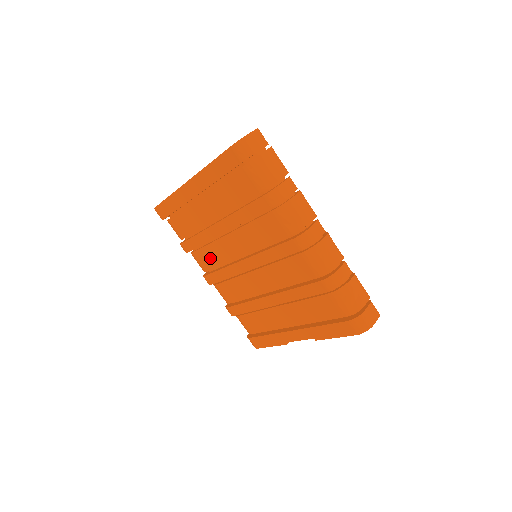
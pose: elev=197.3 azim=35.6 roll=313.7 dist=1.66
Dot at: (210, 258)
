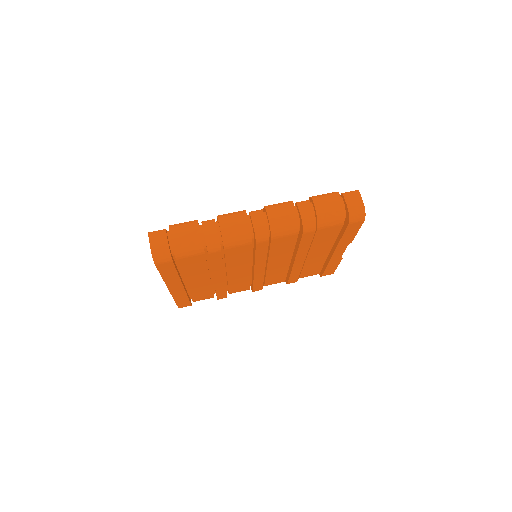
Dot at: (240, 286)
